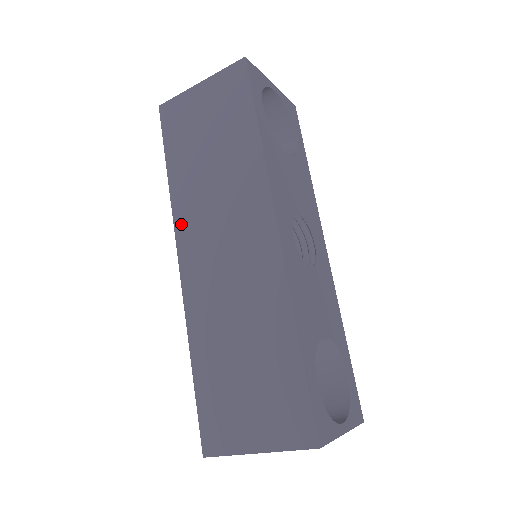
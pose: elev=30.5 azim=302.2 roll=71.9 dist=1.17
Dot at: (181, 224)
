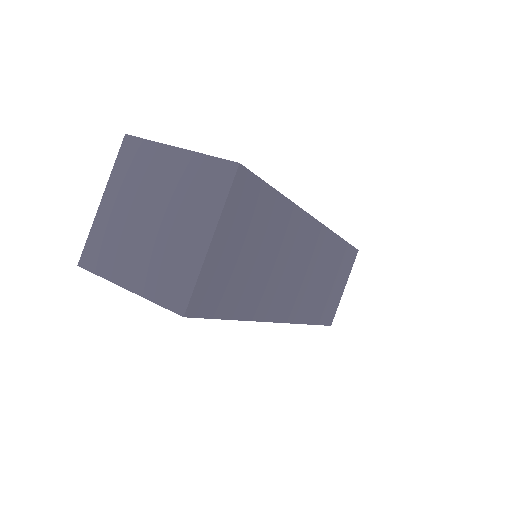
Dot at: occluded
